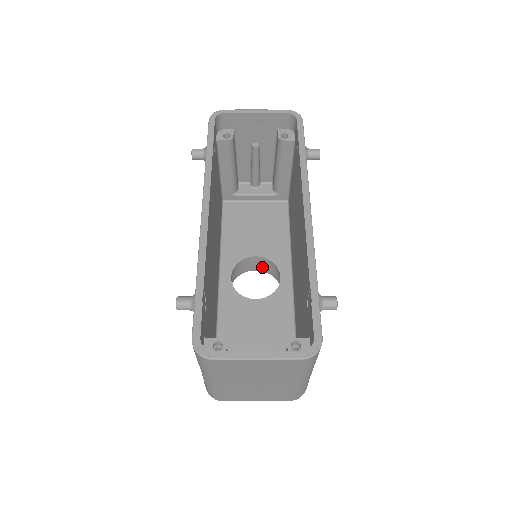
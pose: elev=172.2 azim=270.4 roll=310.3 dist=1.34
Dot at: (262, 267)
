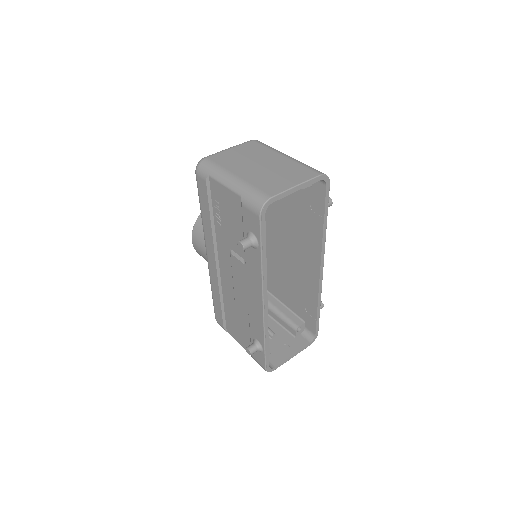
Dot at: occluded
